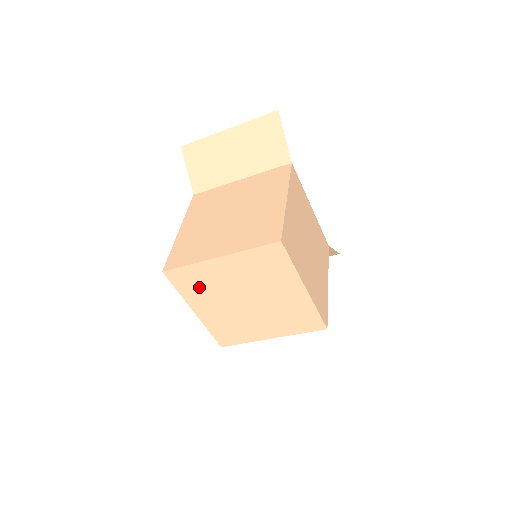
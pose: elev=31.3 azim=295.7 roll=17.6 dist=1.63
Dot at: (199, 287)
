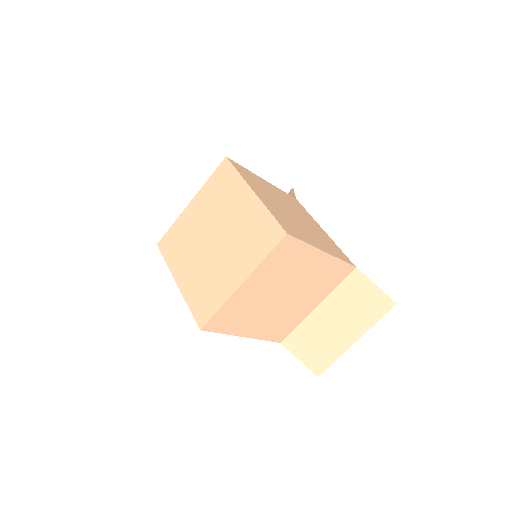
Dot at: (179, 246)
